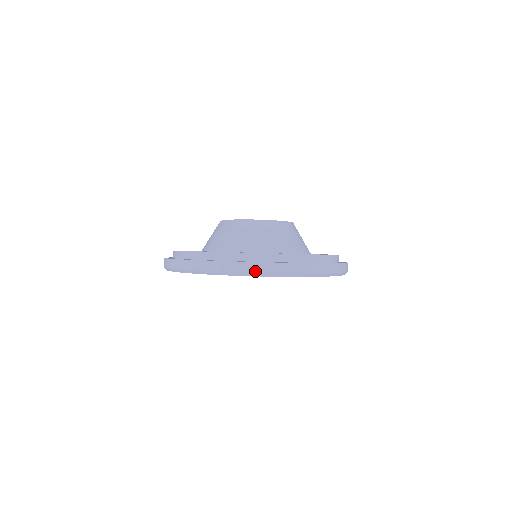
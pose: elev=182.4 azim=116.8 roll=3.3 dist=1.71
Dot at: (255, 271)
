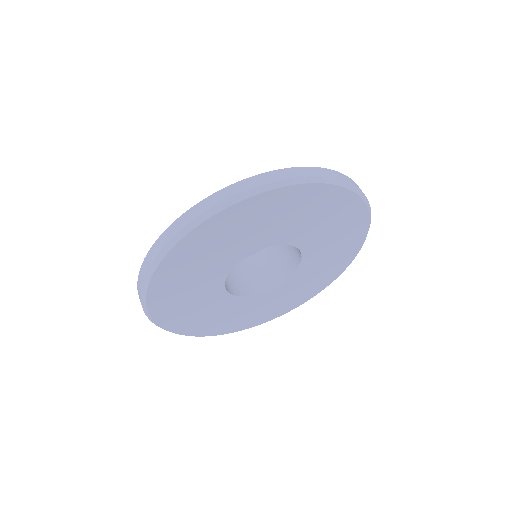
Dot at: (359, 188)
